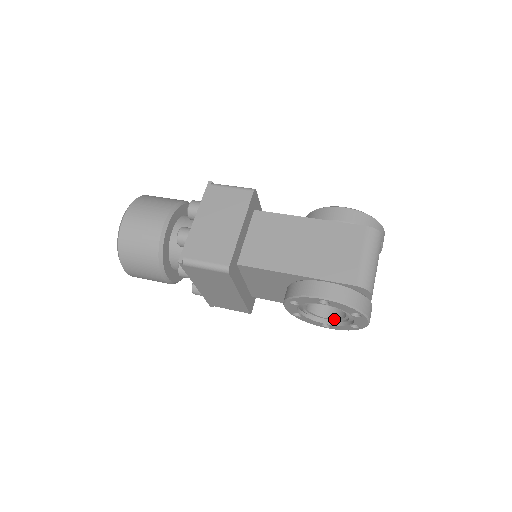
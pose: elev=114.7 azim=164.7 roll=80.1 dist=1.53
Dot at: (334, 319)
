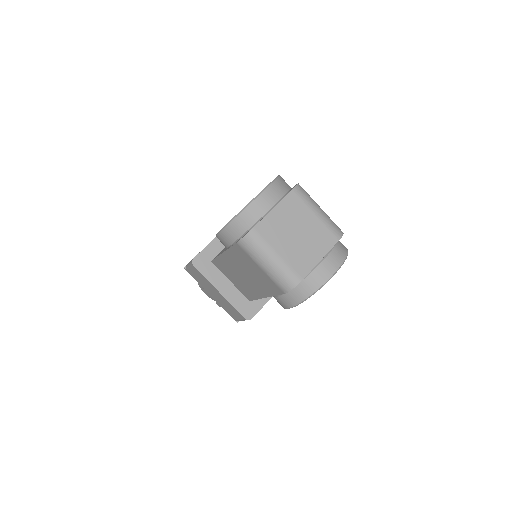
Dot at: occluded
